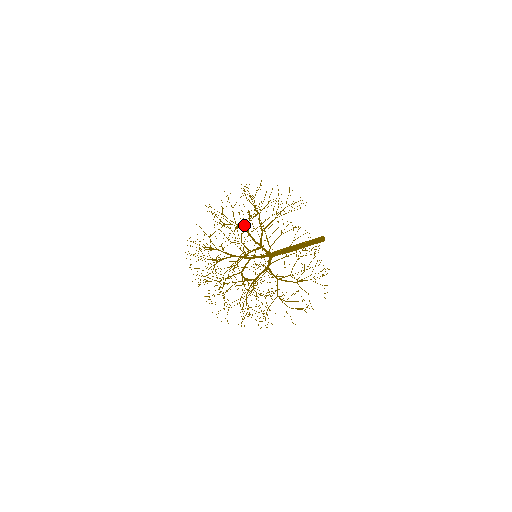
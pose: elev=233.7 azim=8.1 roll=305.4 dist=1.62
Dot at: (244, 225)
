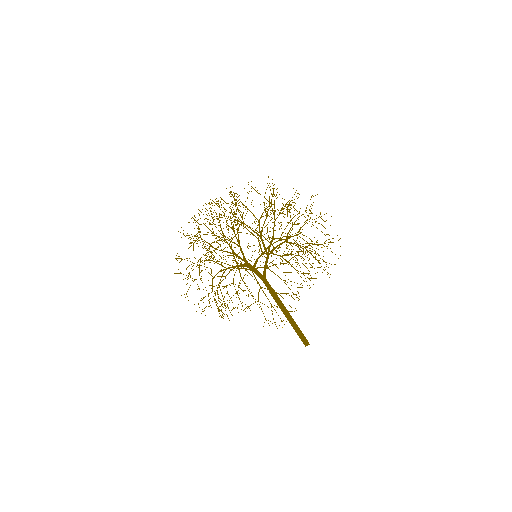
Dot at: occluded
